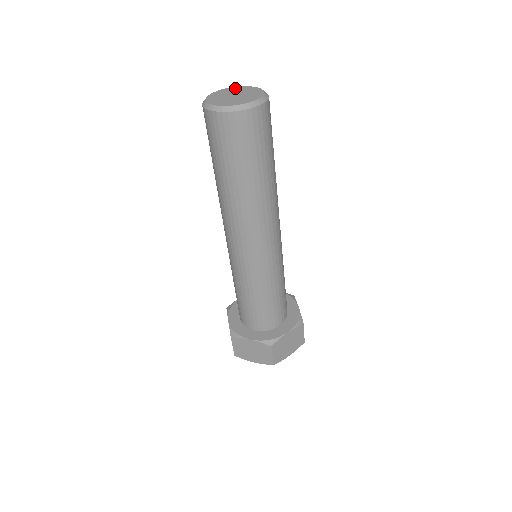
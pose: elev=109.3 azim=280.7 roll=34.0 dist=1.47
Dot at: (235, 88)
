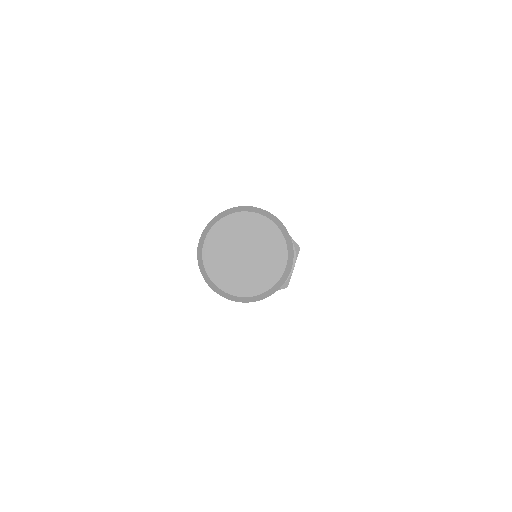
Dot at: (259, 223)
